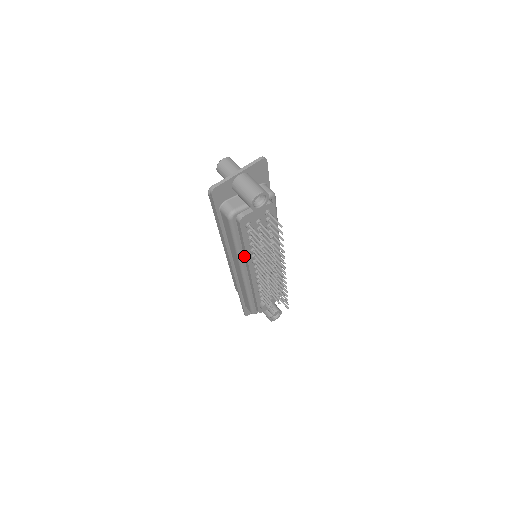
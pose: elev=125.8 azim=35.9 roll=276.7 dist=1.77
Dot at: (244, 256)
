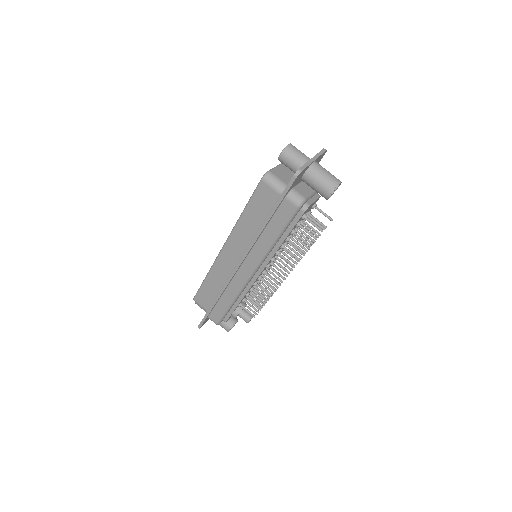
Dot at: occluded
